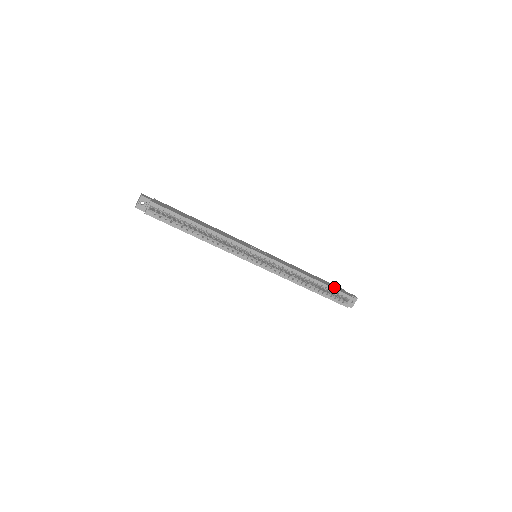
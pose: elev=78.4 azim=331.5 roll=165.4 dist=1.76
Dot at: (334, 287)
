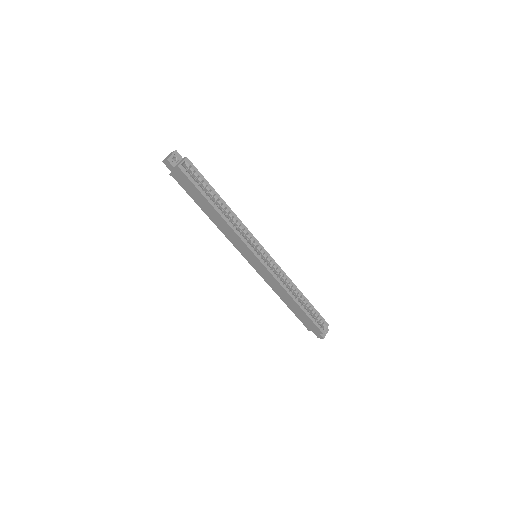
Dot at: occluded
